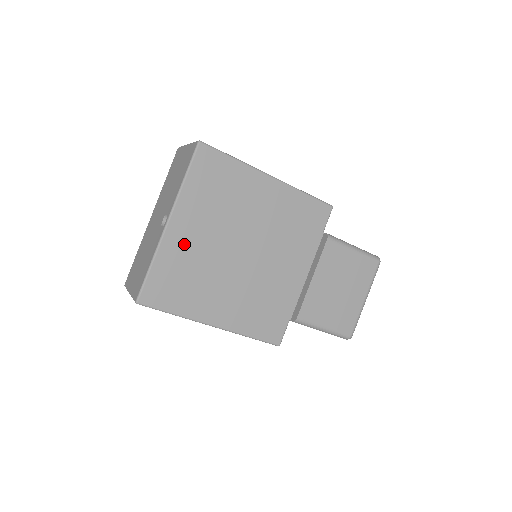
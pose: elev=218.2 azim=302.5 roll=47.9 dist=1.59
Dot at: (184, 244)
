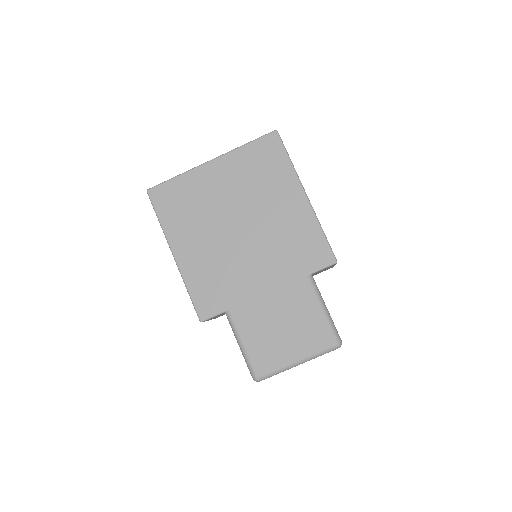
Dot at: (207, 183)
